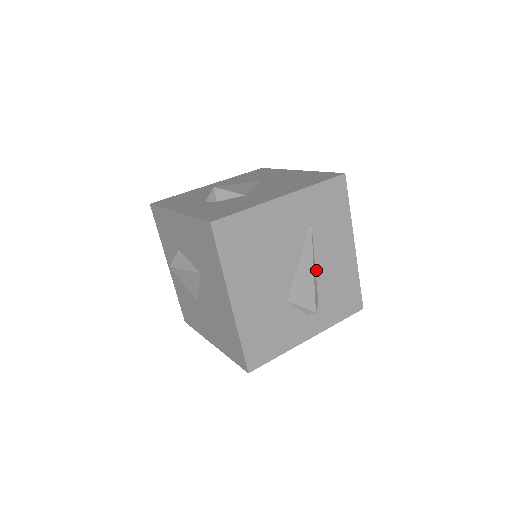
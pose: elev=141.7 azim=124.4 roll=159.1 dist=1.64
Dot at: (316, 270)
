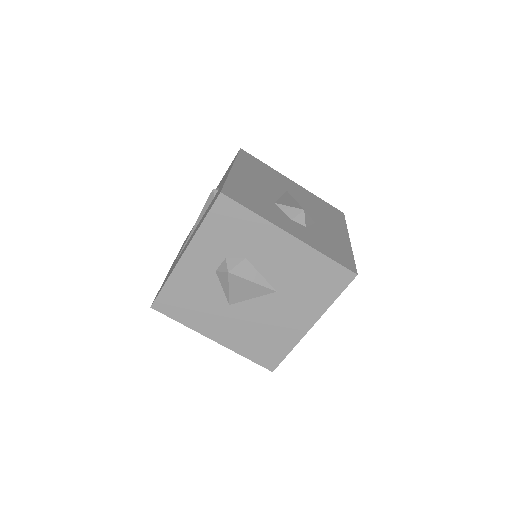
Dot at: occluded
